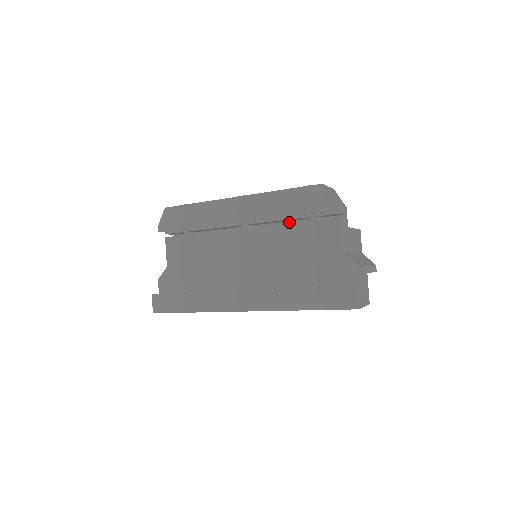
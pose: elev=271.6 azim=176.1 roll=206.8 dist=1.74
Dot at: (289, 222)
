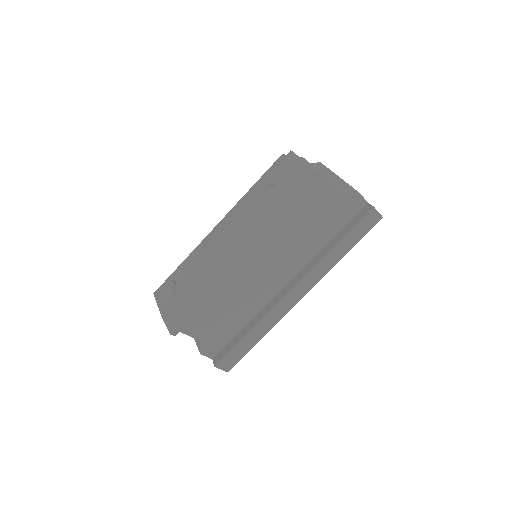
Dot at: occluded
